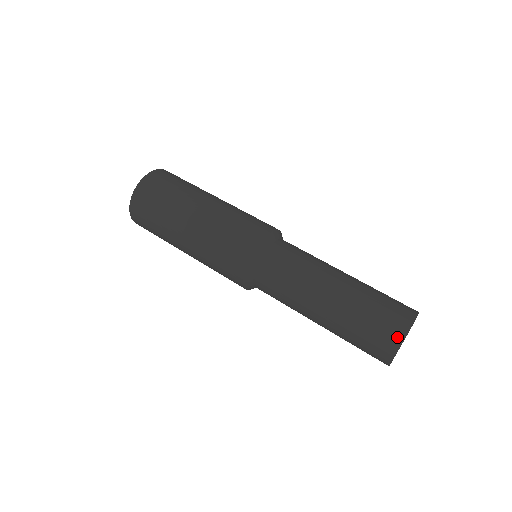
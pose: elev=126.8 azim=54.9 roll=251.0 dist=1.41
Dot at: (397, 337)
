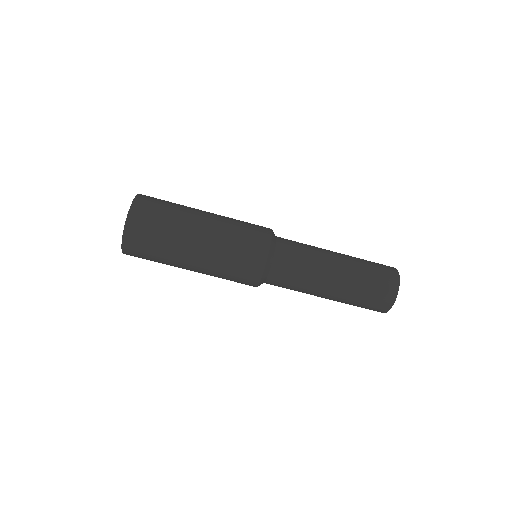
Dot at: (388, 303)
